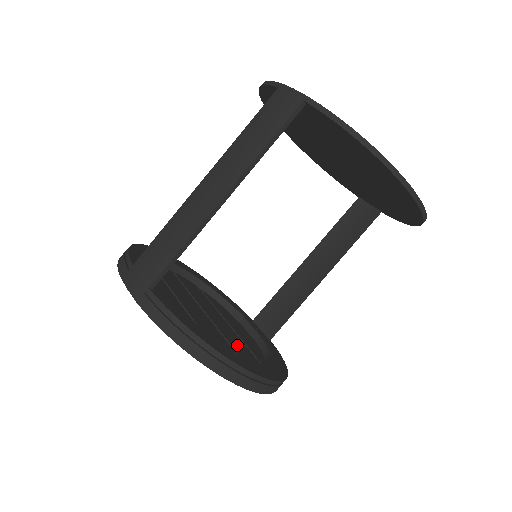
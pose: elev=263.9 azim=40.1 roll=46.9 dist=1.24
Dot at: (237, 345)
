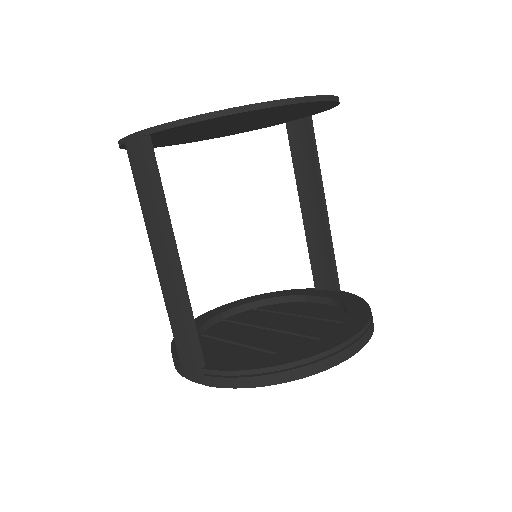
Dot at: (312, 329)
